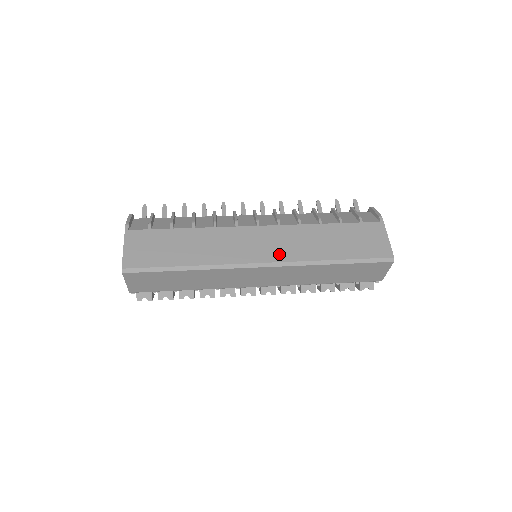
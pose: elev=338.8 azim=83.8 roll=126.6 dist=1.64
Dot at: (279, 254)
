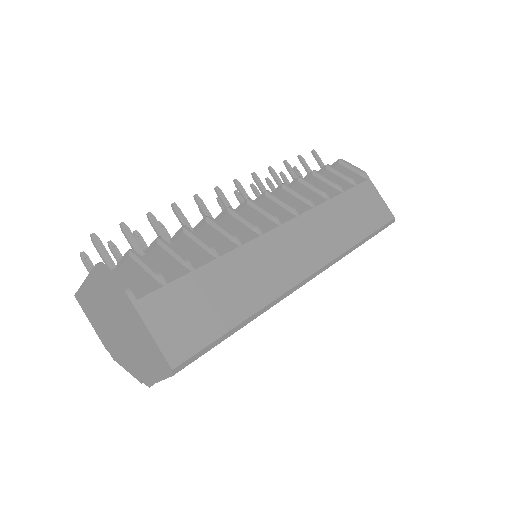
Dot at: (319, 255)
